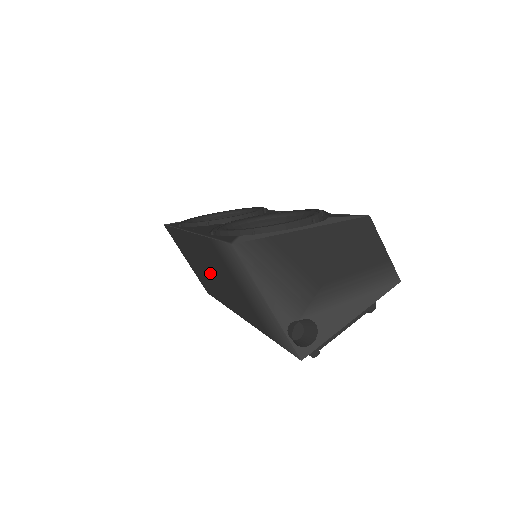
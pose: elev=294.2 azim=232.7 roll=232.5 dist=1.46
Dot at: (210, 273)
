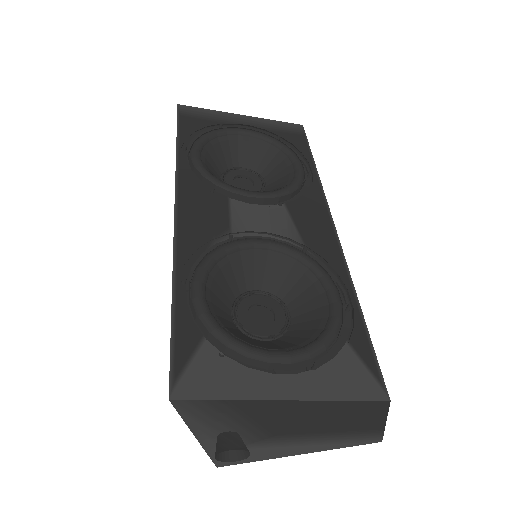
Dot at: occluded
